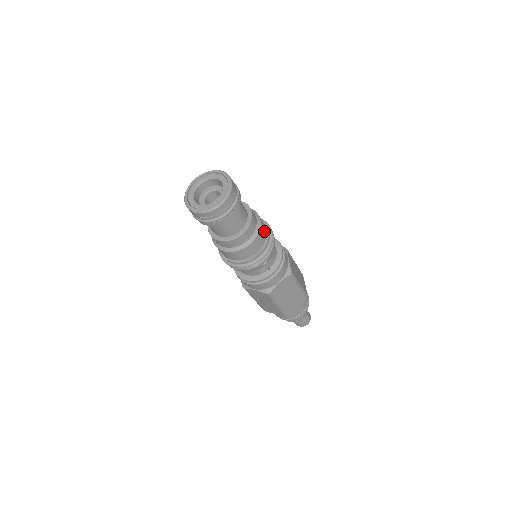
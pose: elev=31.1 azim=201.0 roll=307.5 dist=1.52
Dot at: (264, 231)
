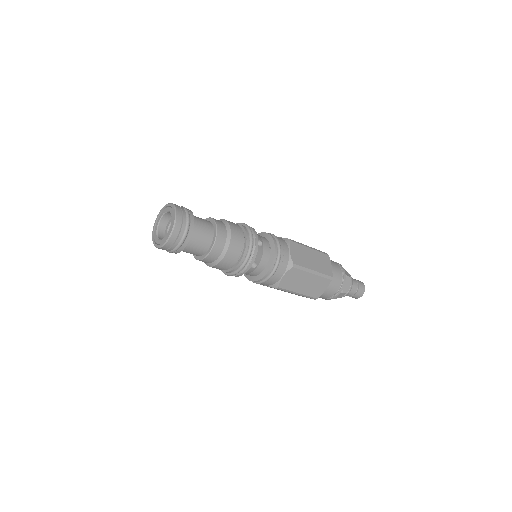
Dot at: (233, 223)
